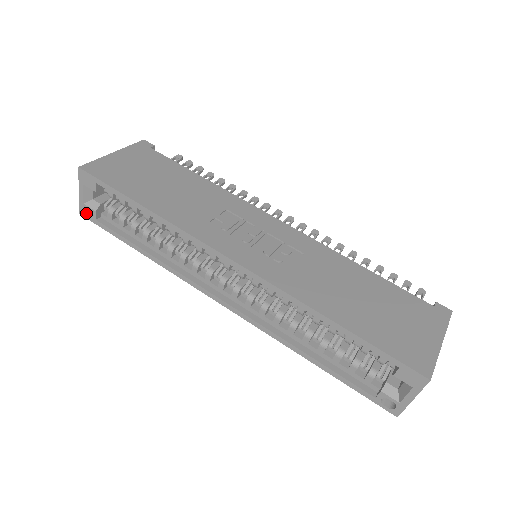
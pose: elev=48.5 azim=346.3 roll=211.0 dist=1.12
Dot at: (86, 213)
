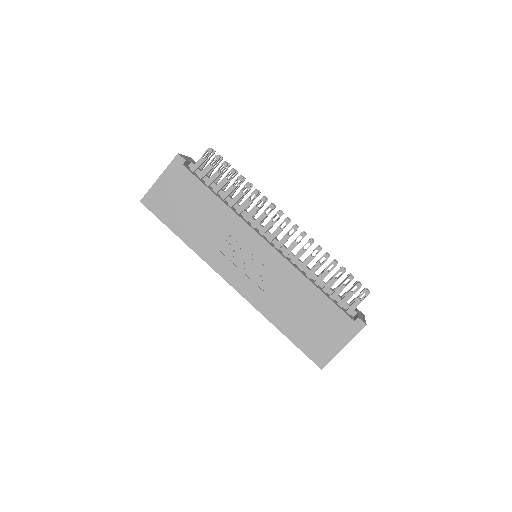
Dot at: occluded
